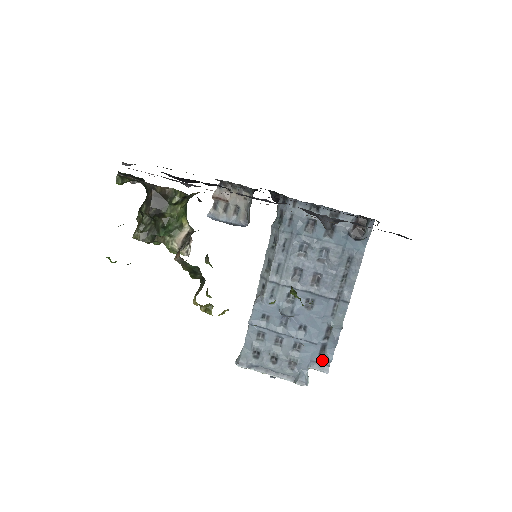
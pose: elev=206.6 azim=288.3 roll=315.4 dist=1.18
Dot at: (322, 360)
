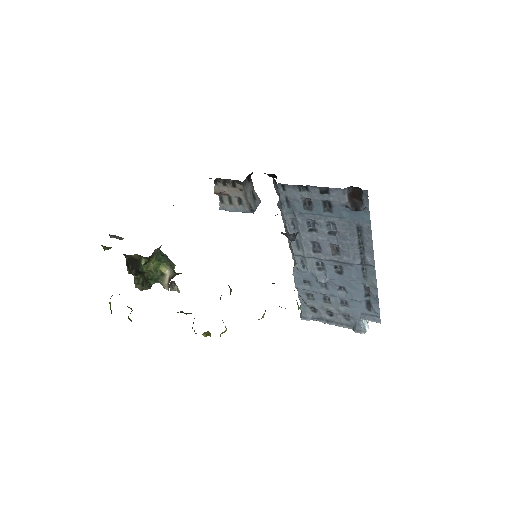
Dot at: (371, 312)
